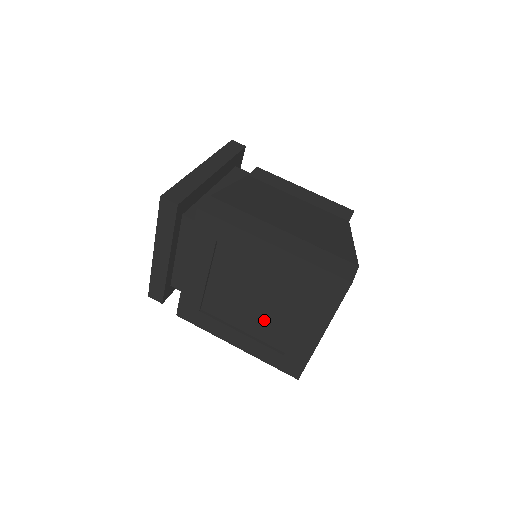
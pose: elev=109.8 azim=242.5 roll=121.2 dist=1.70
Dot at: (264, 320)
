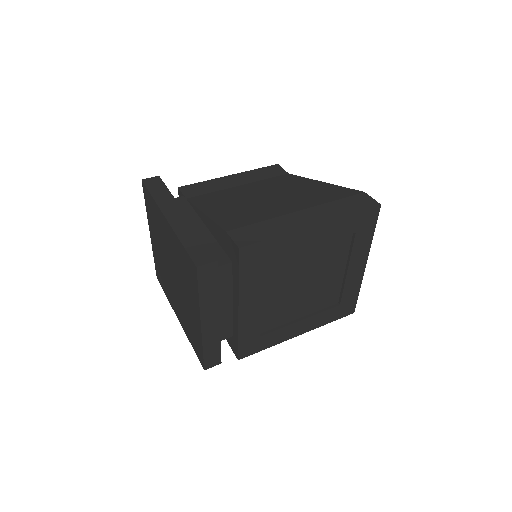
Dot at: (317, 293)
